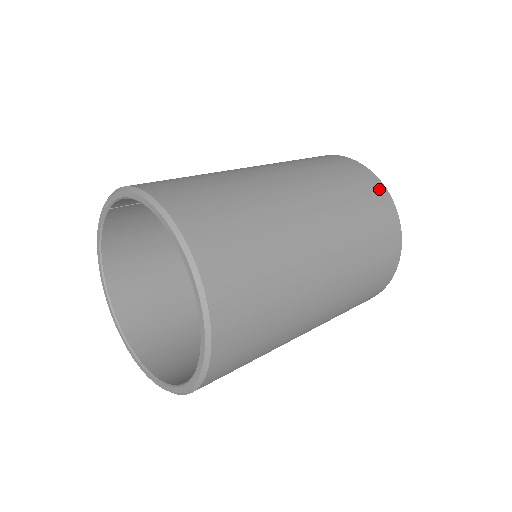
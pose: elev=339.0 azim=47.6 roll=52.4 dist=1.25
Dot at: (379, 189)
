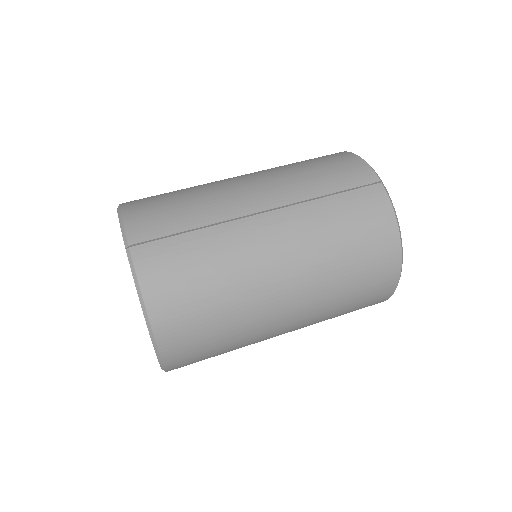
Dot at: (385, 294)
